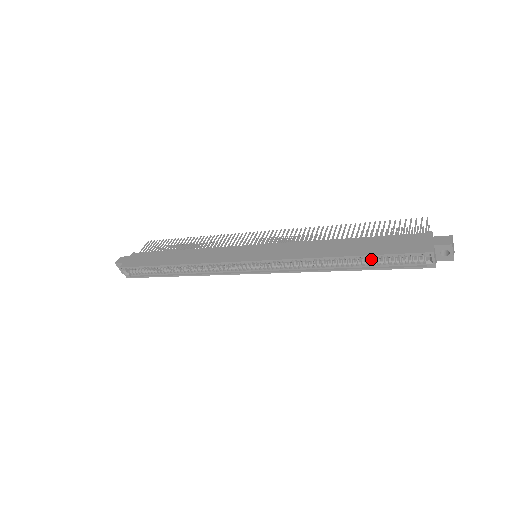
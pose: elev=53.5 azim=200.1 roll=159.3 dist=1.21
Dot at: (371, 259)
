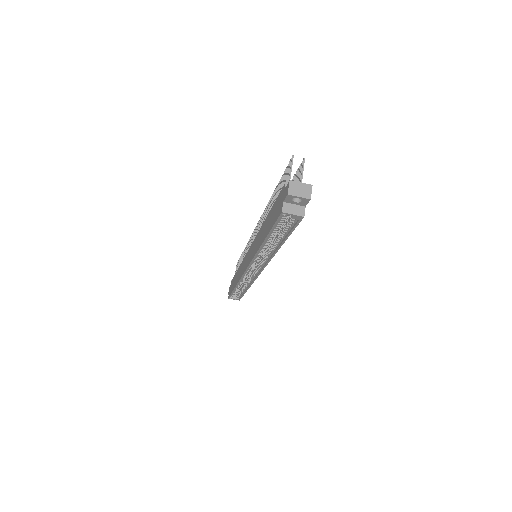
Dot at: (280, 231)
